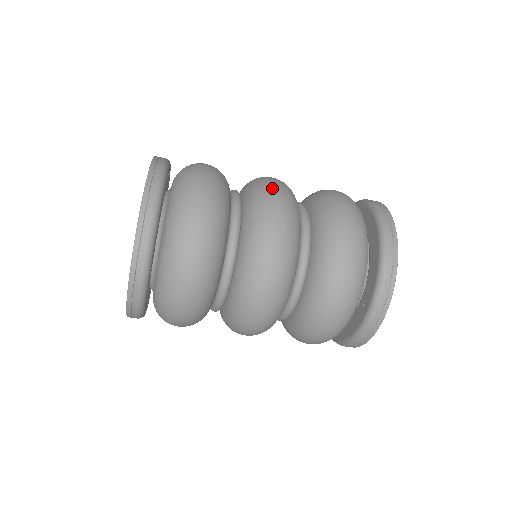
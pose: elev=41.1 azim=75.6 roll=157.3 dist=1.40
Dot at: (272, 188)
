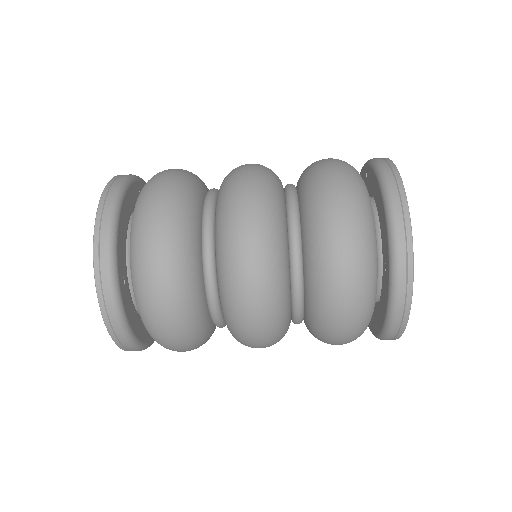
Dot at: (242, 167)
